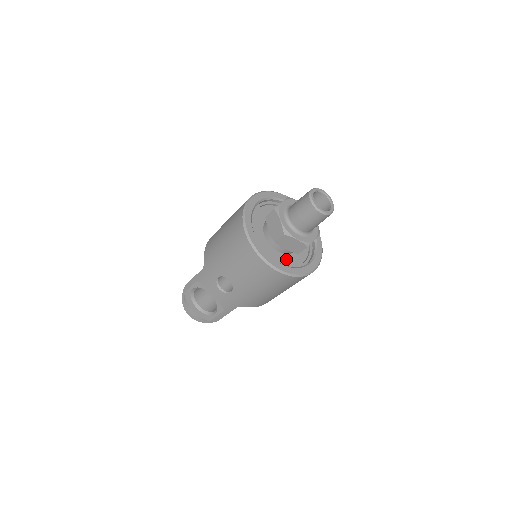
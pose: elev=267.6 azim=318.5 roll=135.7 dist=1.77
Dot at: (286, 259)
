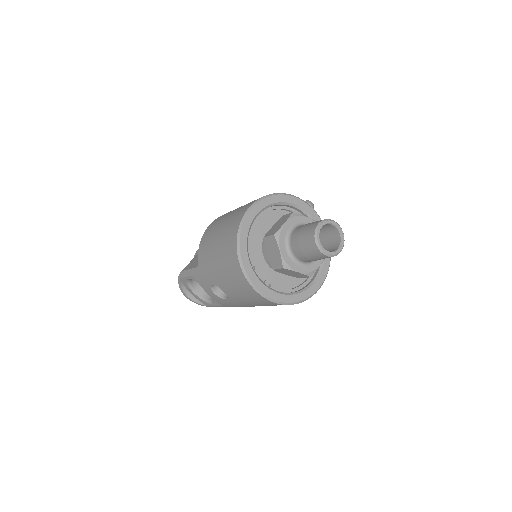
Dot at: (286, 279)
